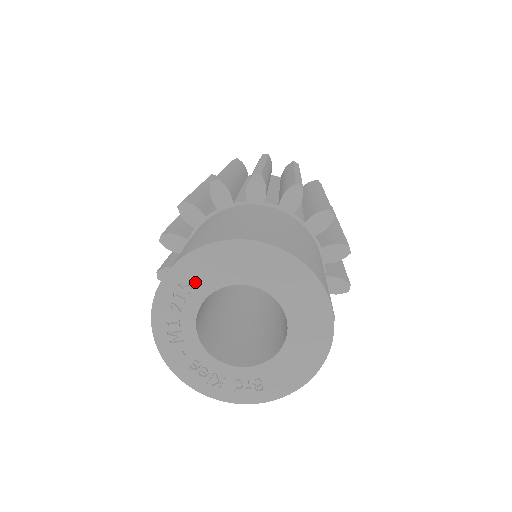
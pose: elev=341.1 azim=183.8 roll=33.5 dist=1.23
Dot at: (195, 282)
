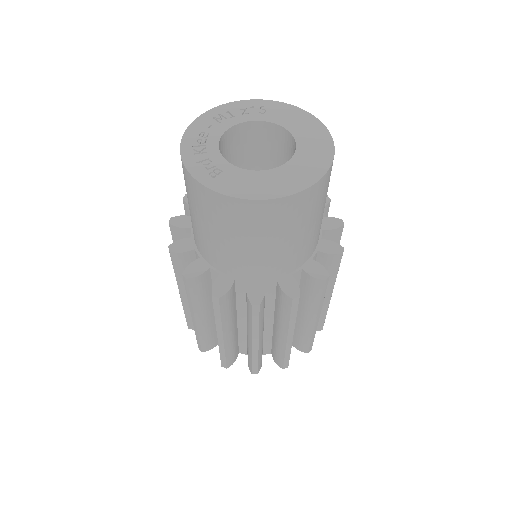
Dot at: (270, 113)
